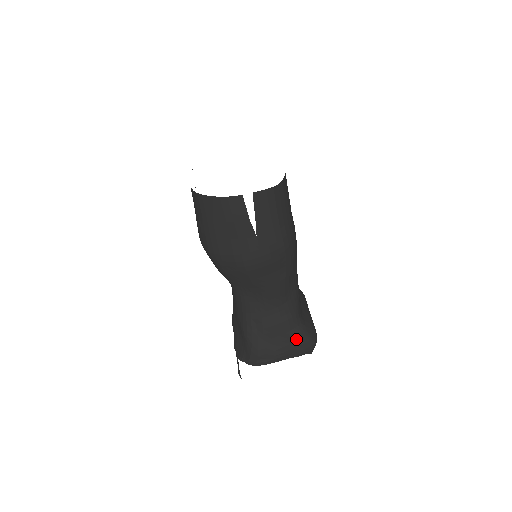
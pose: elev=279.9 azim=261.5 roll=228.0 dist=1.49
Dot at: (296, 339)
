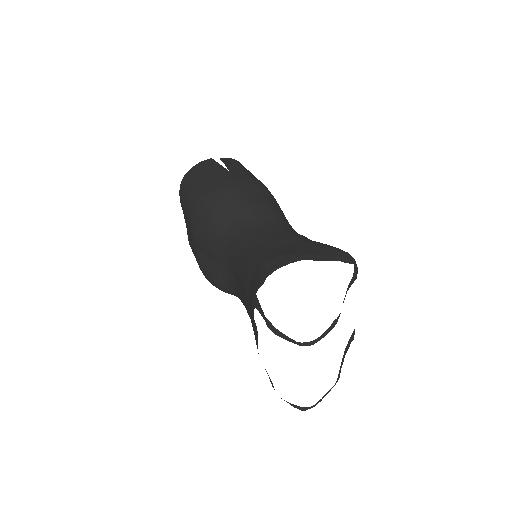
Dot at: (317, 245)
